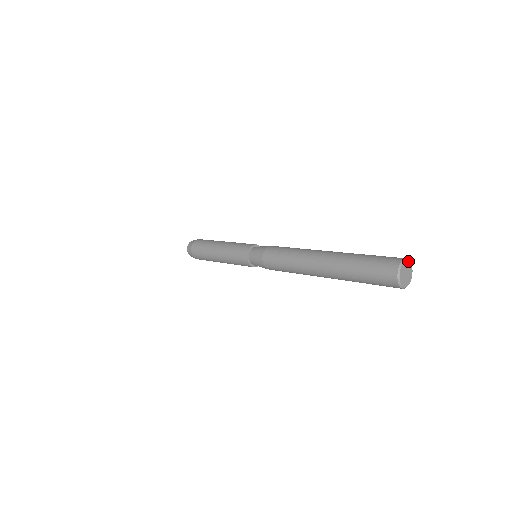
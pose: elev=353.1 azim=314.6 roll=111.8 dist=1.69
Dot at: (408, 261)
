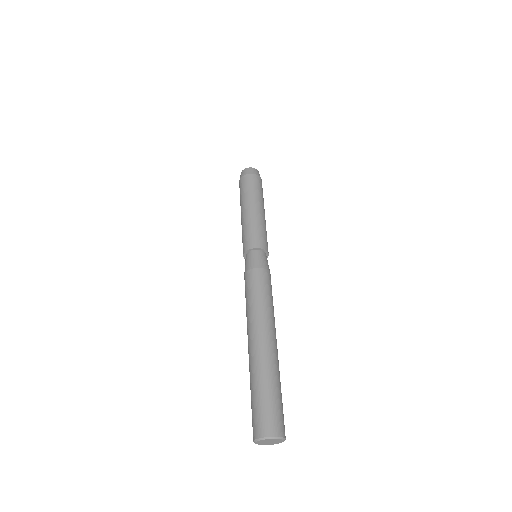
Dot at: (268, 439)
